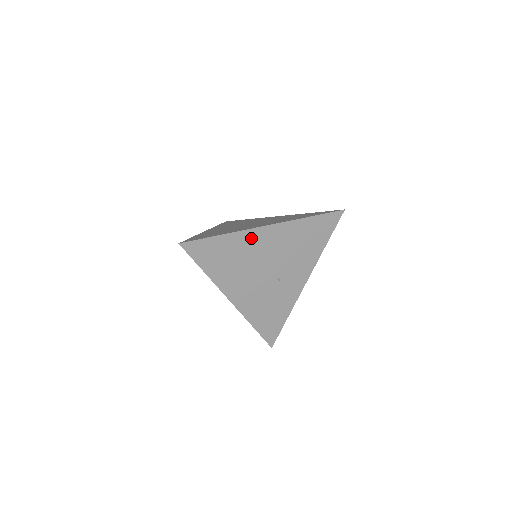
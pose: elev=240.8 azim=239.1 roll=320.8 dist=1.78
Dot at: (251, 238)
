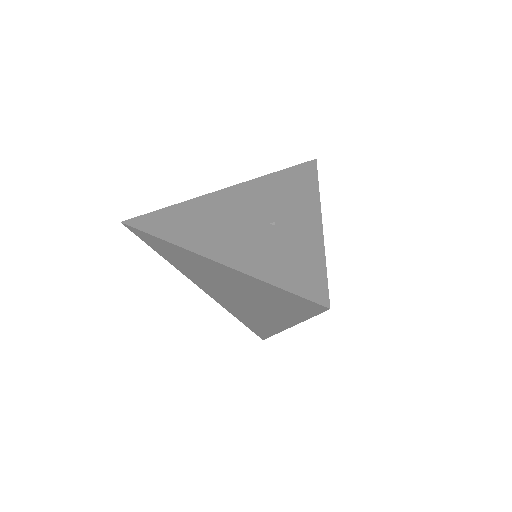
Dot at: (211, 201)
